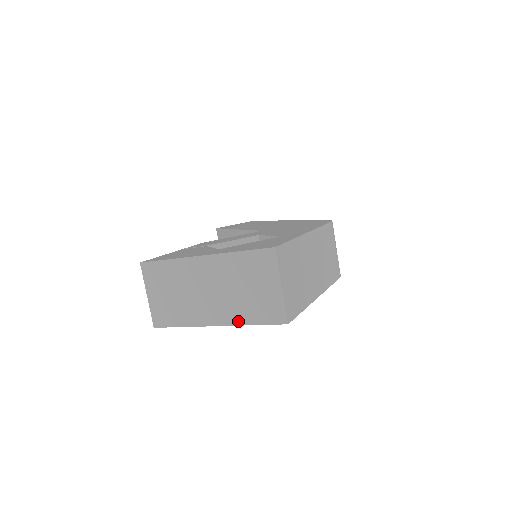
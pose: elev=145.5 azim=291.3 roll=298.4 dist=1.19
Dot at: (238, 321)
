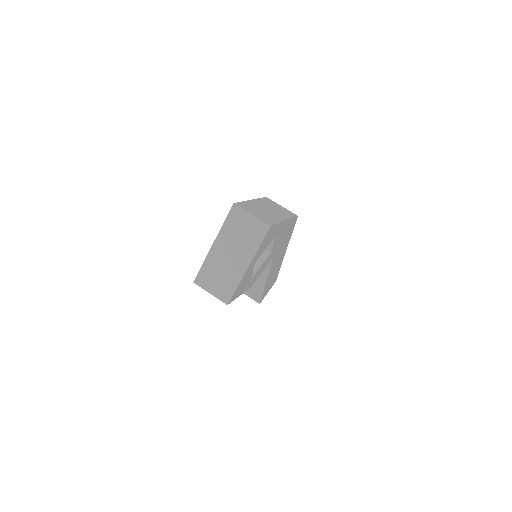
Dot at: (253, 252)
